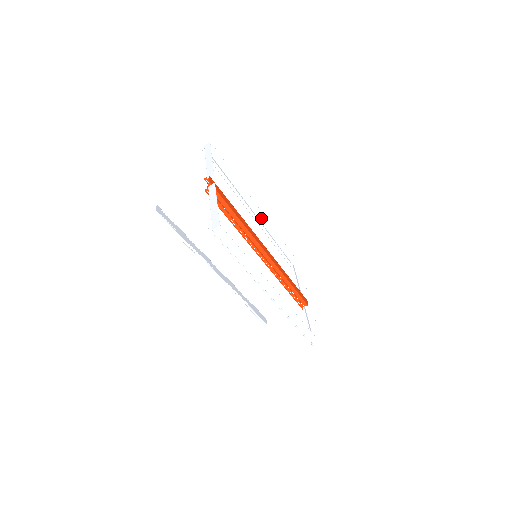
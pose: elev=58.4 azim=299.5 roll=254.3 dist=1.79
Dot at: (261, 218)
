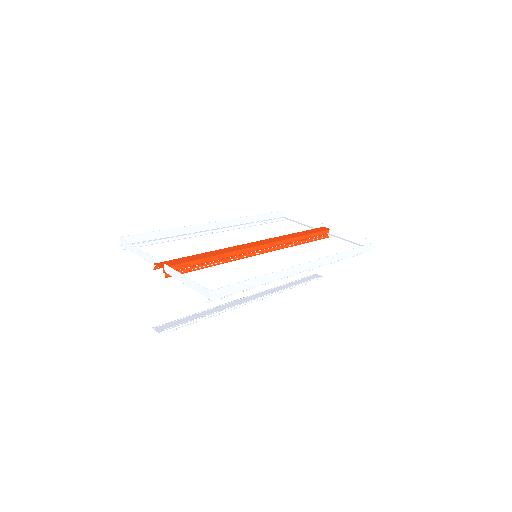
Dot at: (221, 225)
